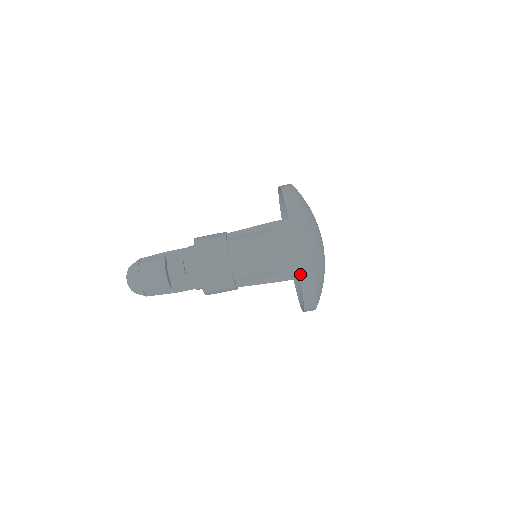
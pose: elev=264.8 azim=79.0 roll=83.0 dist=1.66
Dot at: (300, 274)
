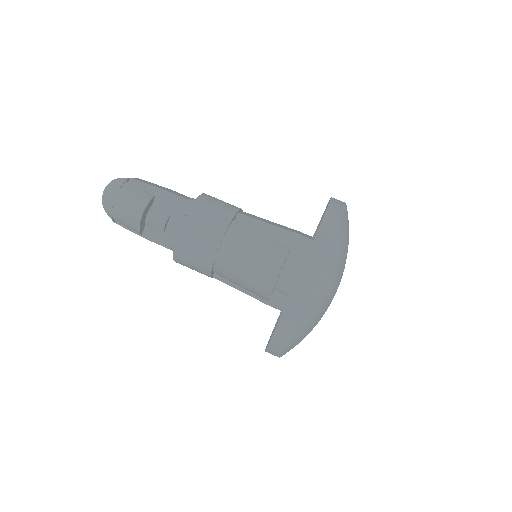
Dot at: (278, 325)
